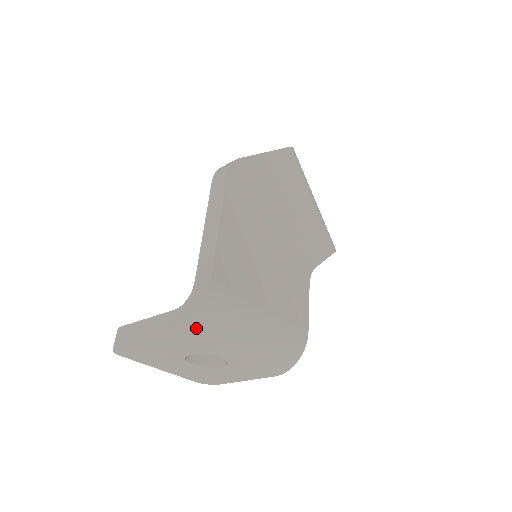
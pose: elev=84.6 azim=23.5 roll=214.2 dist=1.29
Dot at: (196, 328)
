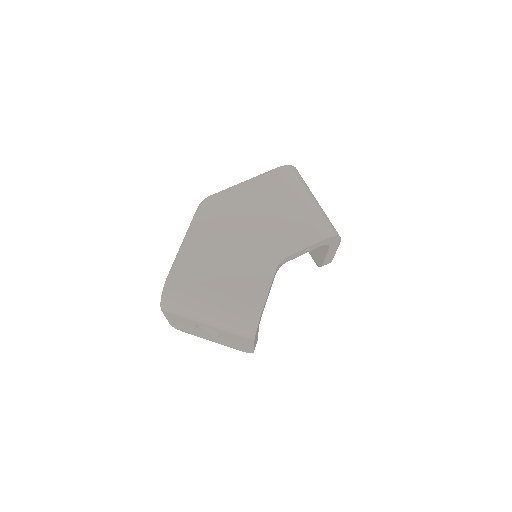
Dot at: (168, 307)
